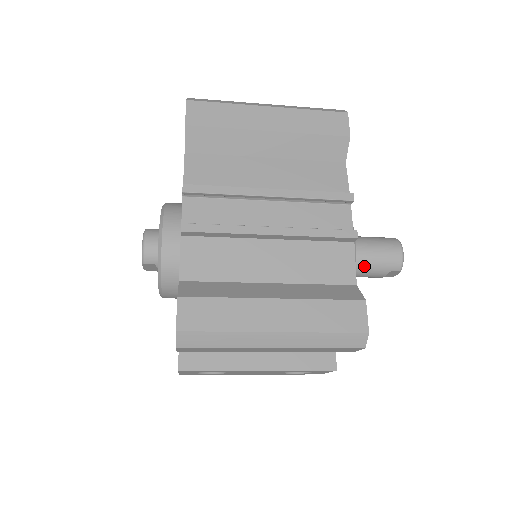
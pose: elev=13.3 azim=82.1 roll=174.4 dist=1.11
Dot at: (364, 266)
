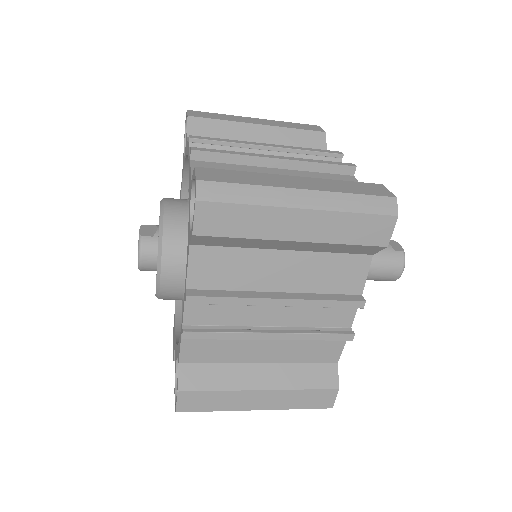
Dot at: occluded
